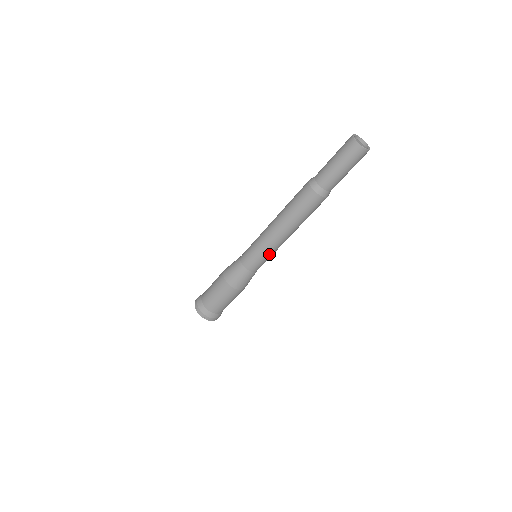
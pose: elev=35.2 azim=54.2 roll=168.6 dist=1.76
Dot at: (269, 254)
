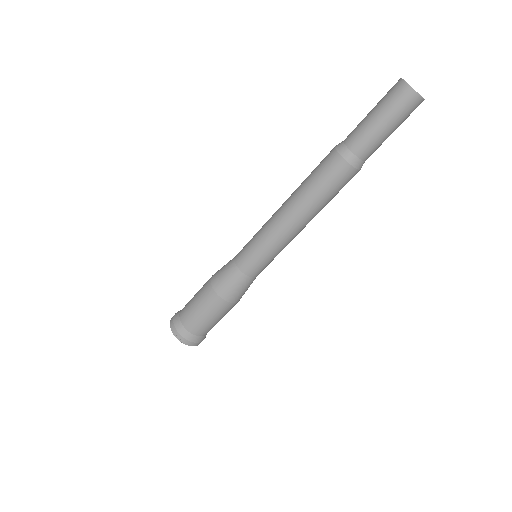
Dot at: (279, 252)
